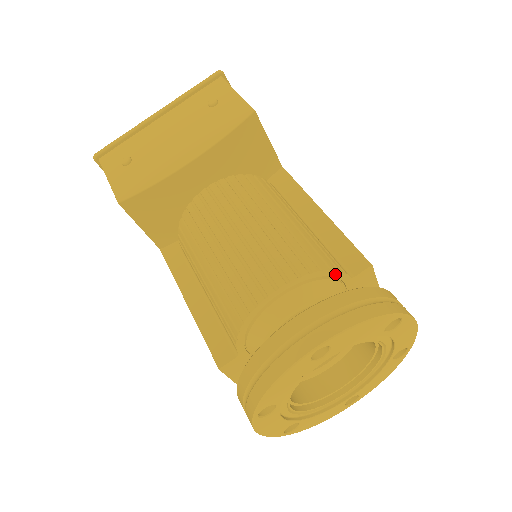
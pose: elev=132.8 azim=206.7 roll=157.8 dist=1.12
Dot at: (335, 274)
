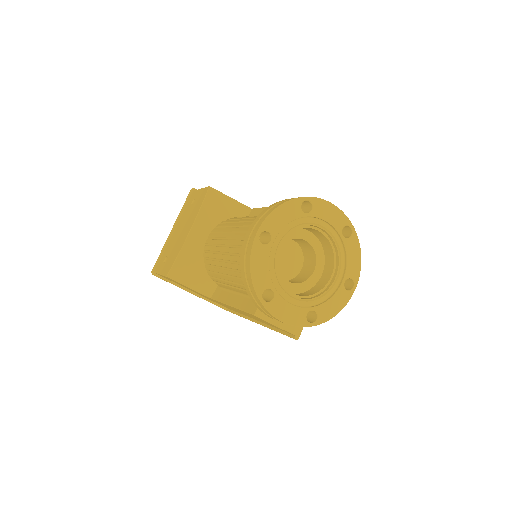
Dot at: occluded
